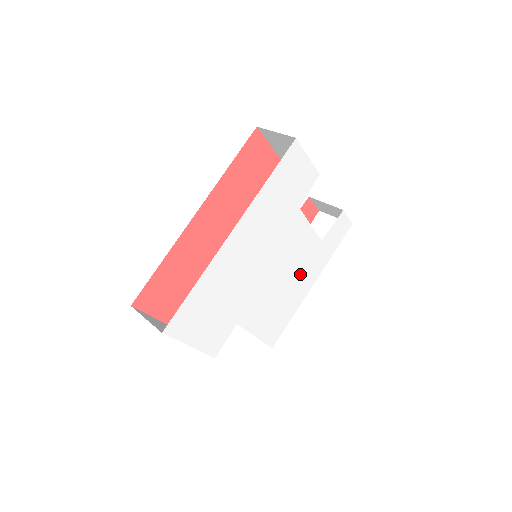
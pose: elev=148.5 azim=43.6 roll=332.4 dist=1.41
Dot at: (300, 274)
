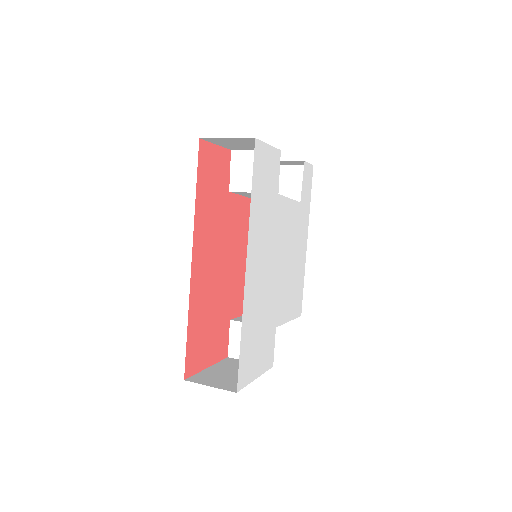
Dot at: (297, 244)
